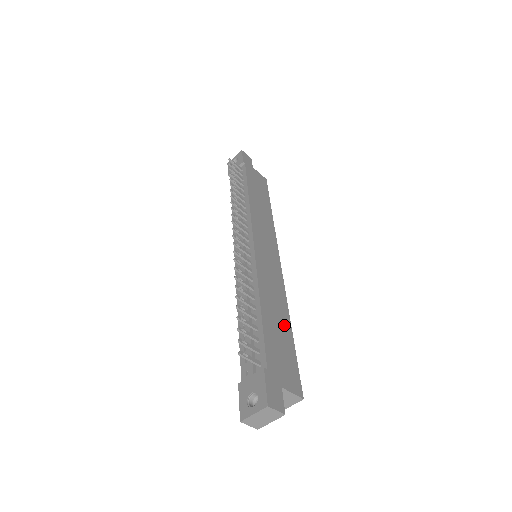
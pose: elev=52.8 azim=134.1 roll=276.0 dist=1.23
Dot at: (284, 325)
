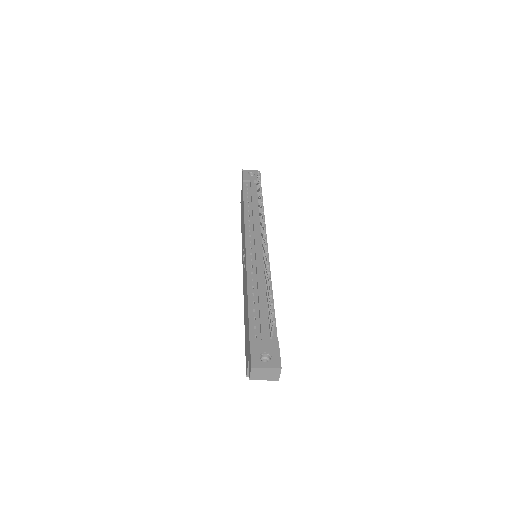
Dot at: occluded
